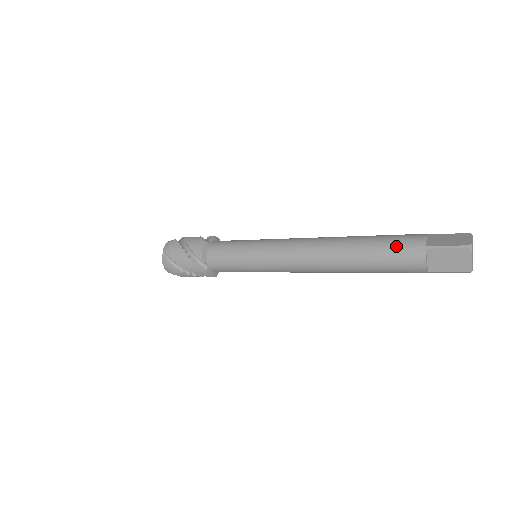
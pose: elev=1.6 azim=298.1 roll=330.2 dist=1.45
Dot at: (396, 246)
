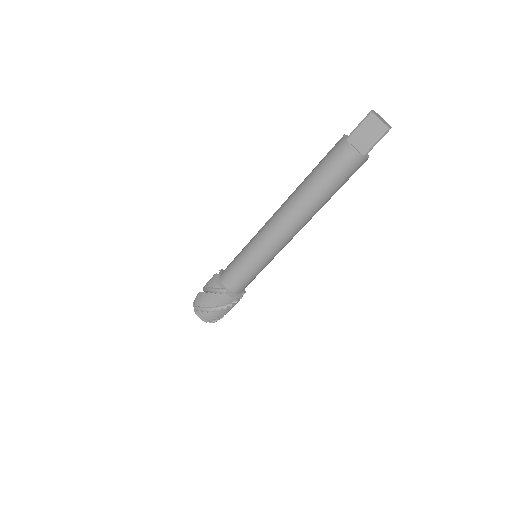
Dot at: occluded
